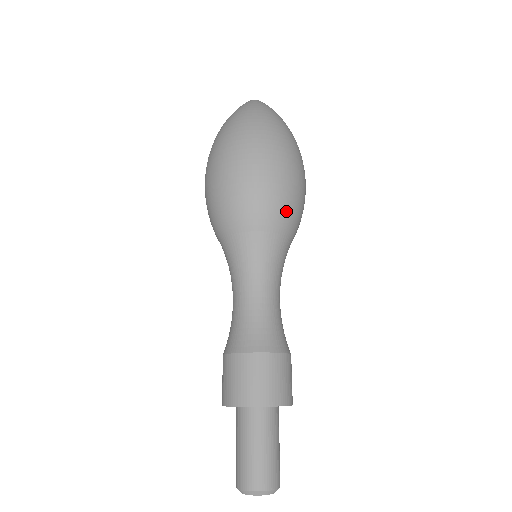
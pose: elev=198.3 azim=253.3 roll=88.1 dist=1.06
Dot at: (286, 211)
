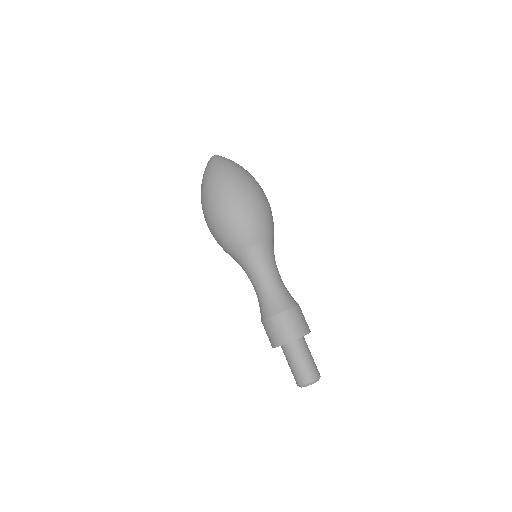
Dot at: (255, 228)
